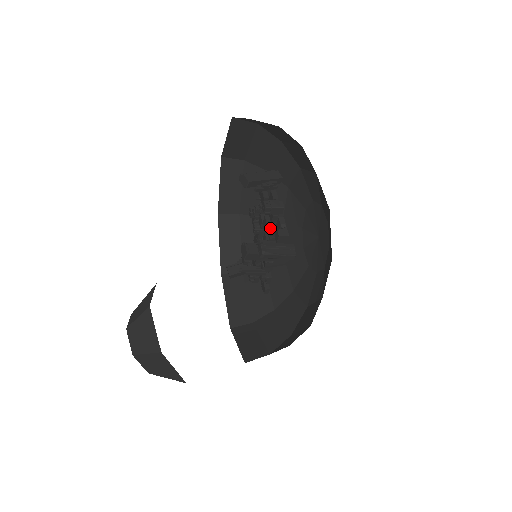
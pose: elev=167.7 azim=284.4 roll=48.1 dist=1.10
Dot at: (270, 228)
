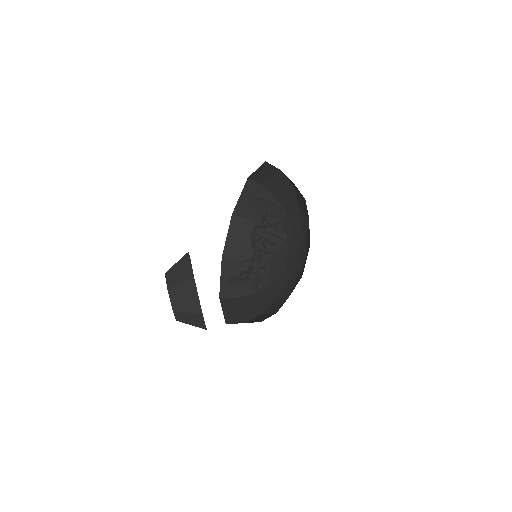
Dot at: occluded
